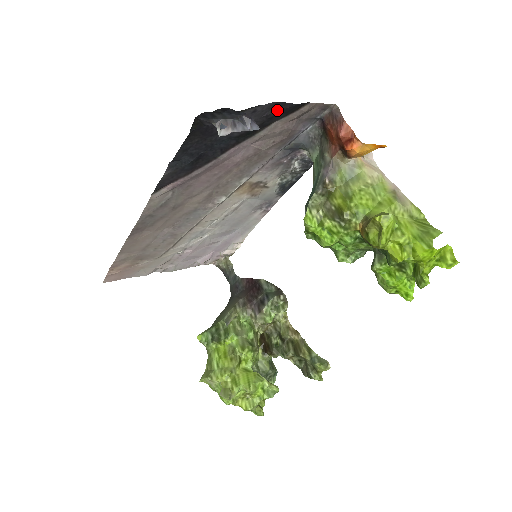
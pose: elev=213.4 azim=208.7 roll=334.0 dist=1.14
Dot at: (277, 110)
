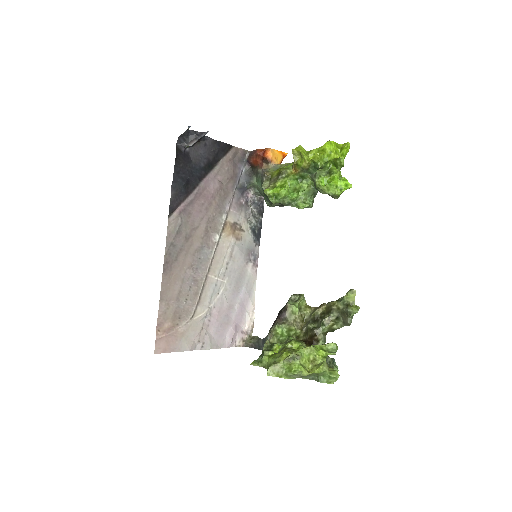
Dot at: (218, 147)
